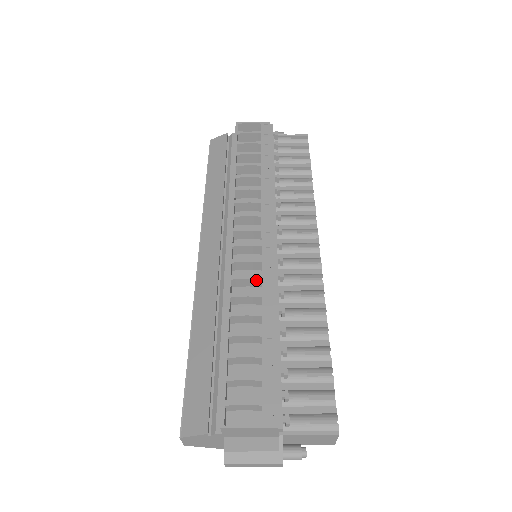
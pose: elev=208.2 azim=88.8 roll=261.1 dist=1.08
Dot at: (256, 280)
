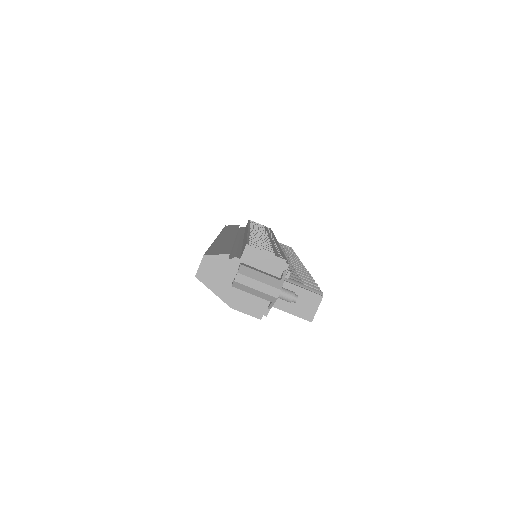
Dot at: occluded
